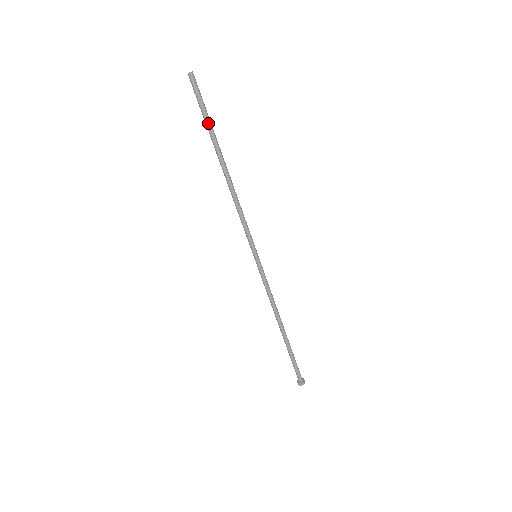
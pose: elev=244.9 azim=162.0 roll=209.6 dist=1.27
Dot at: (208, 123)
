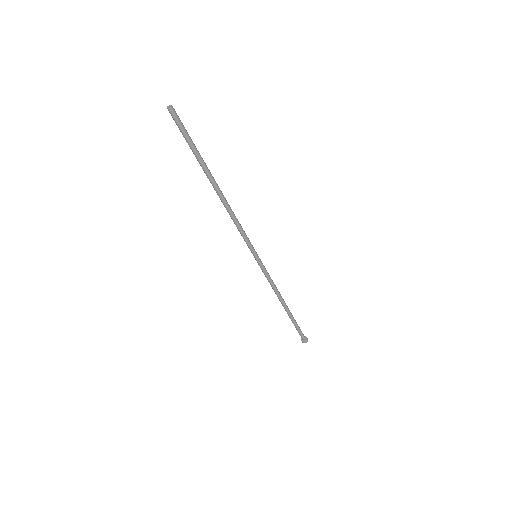
Dot at: (193, 153)
